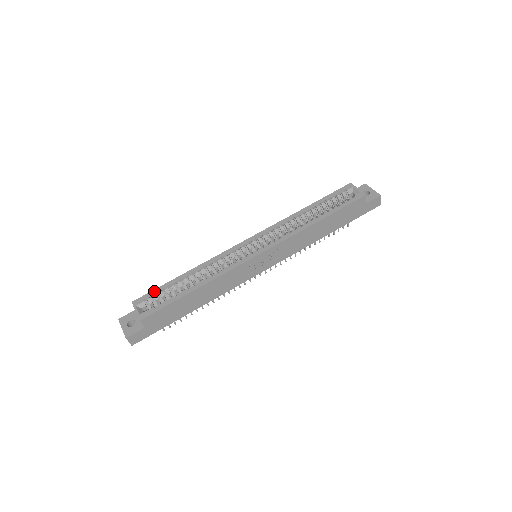
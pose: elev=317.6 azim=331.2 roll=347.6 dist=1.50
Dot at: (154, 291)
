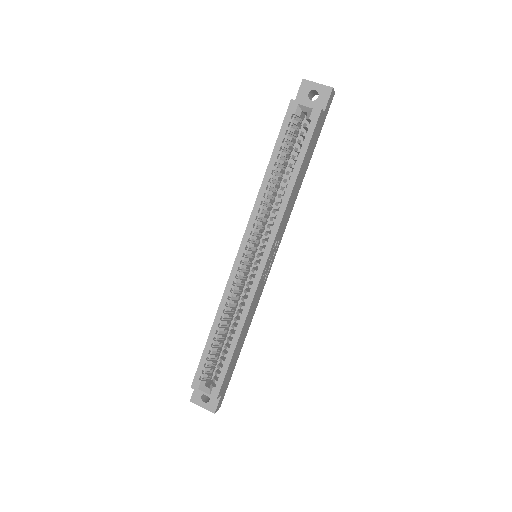
Dot at: (200, 365)
